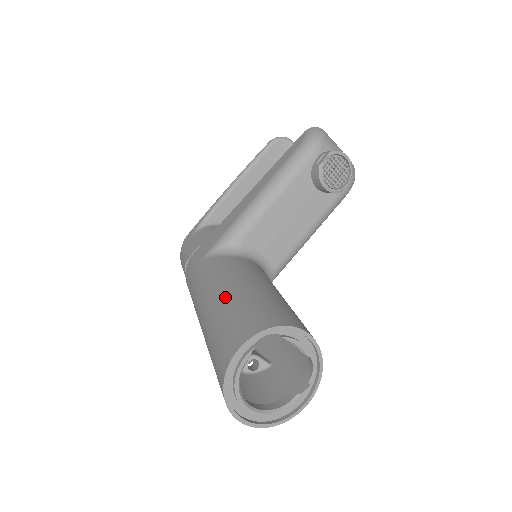
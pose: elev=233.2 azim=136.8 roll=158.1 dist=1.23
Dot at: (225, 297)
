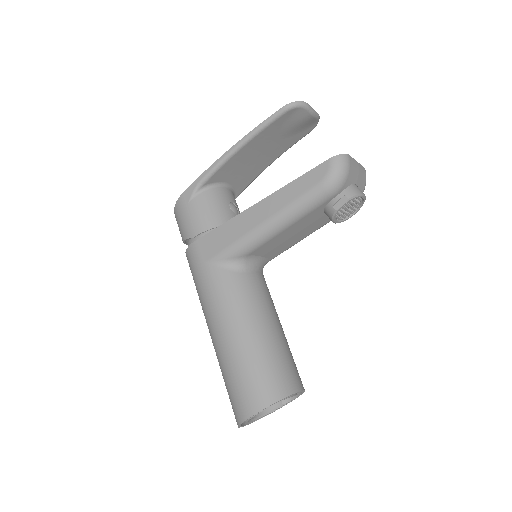
Dot at: (238, 344)
